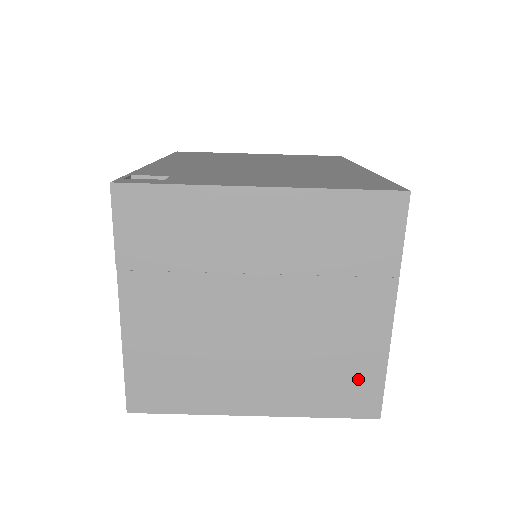
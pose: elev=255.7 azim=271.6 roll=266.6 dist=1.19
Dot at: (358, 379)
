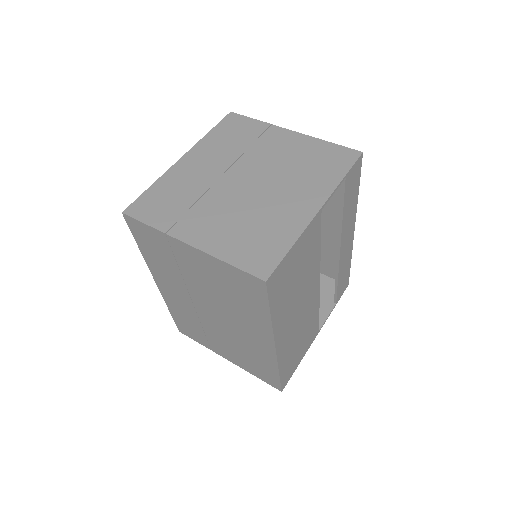
Dot at: (325, 154)
